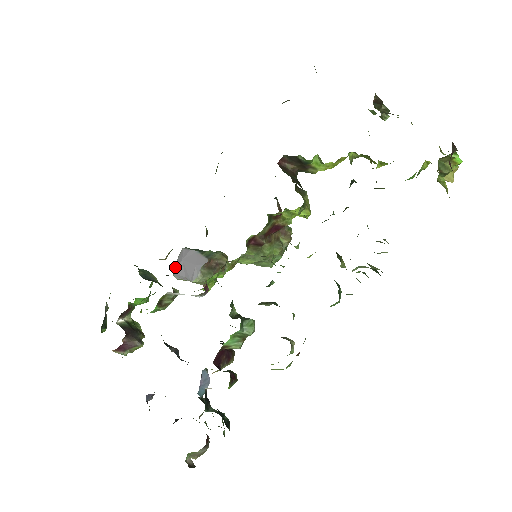
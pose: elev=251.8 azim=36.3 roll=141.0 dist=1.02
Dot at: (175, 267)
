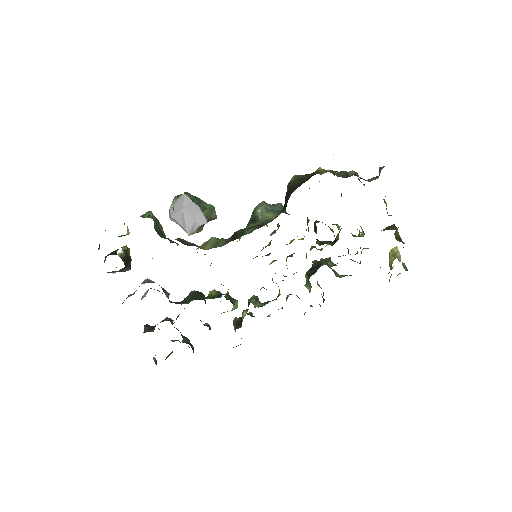
Dot at: occluded
